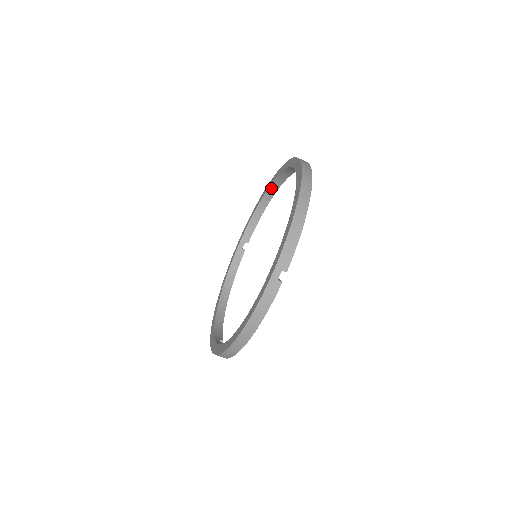
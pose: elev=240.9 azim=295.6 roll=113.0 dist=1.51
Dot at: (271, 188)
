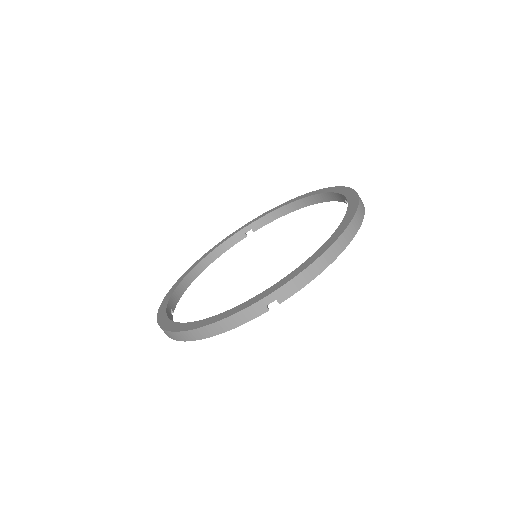
Dot at: (310, 198)
